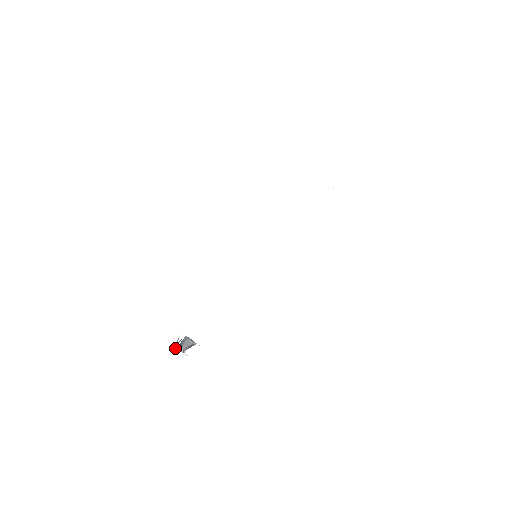
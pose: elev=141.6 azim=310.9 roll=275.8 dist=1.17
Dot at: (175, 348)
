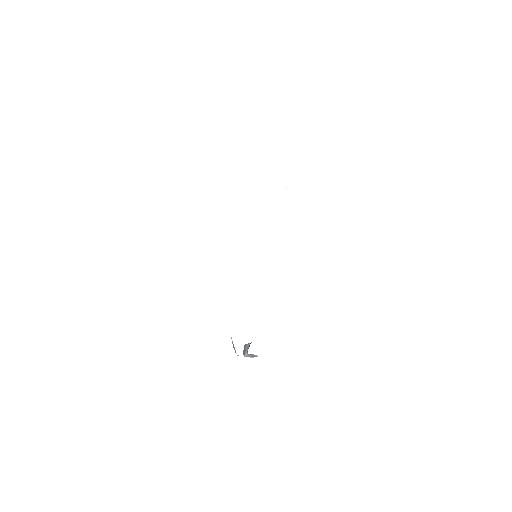
Dot at: (234, 348)
